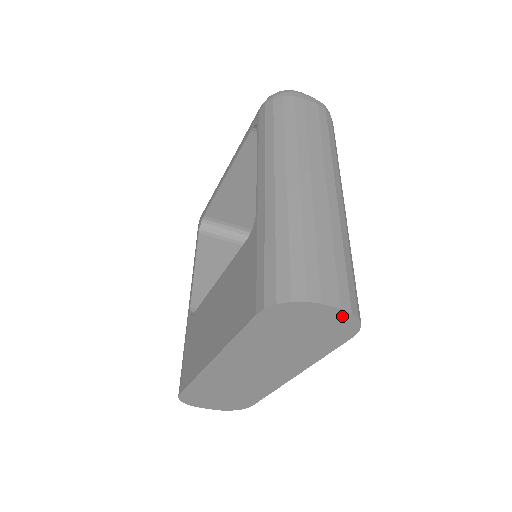
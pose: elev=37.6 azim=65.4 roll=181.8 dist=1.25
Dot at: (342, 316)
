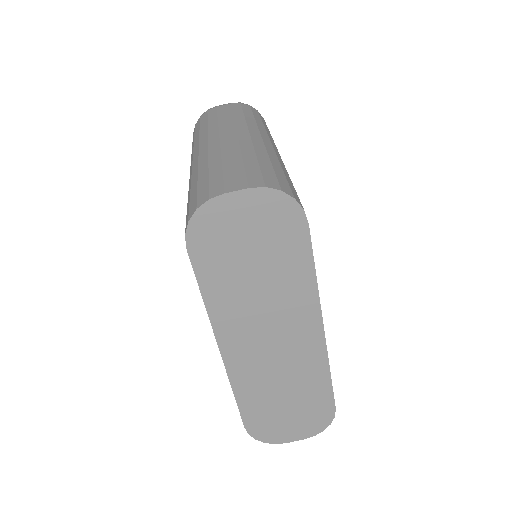
Dot at: (263, 198)
